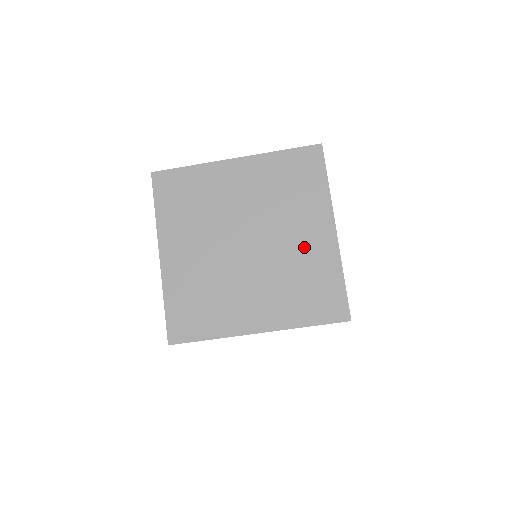
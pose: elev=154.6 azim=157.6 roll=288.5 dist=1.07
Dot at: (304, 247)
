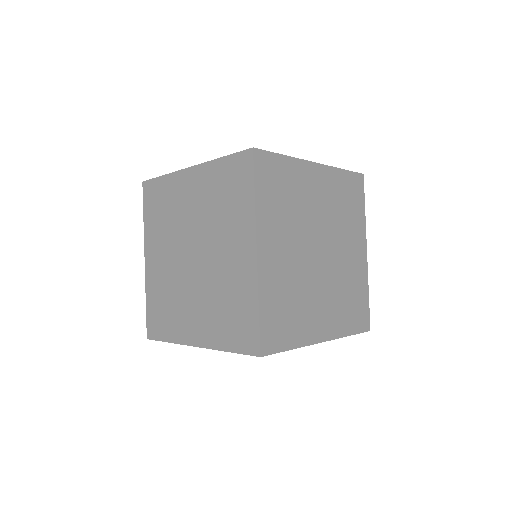
Dot at: (231, 268)
